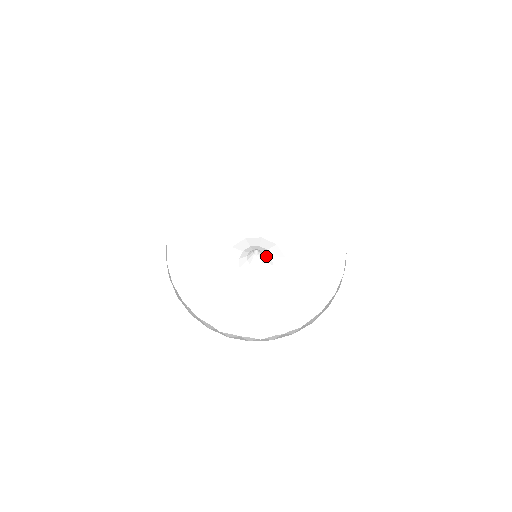
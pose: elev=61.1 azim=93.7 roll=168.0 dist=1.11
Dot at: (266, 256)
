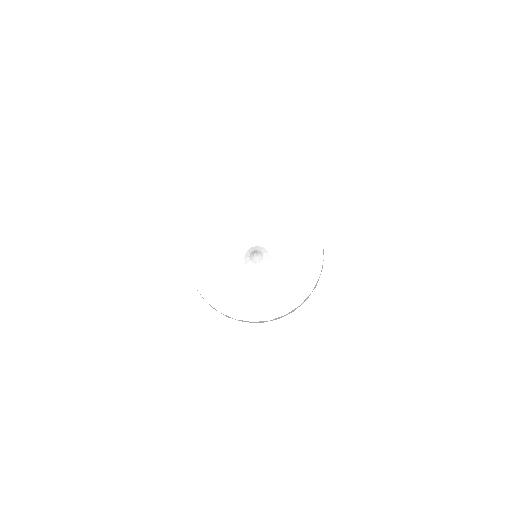
Dot at: (264, 258)
